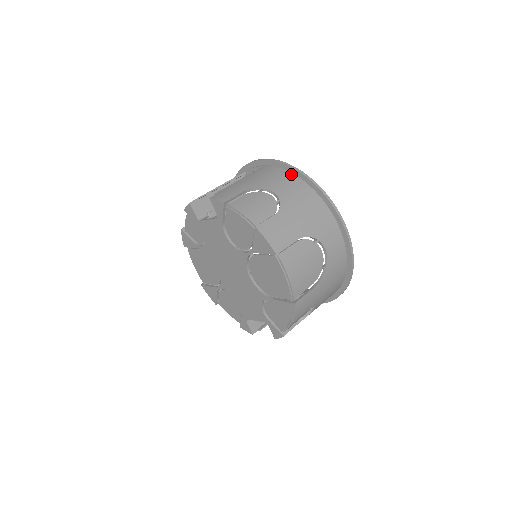
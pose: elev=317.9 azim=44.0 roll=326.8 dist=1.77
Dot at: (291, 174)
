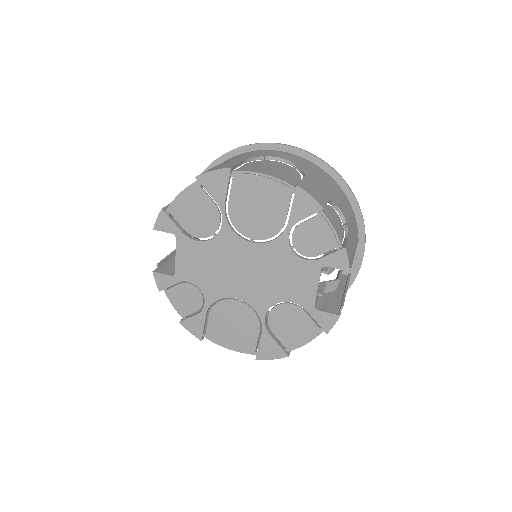
Dot at: occluded
